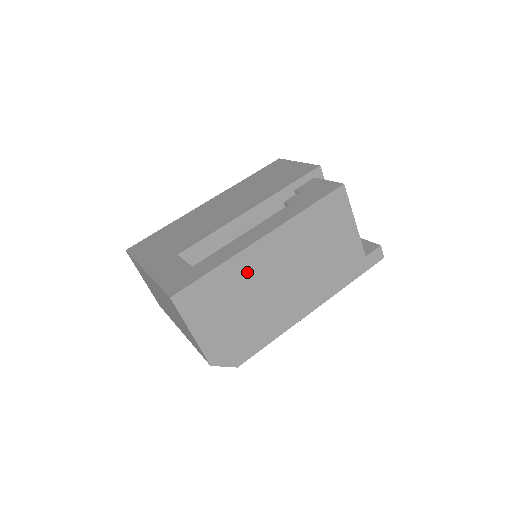
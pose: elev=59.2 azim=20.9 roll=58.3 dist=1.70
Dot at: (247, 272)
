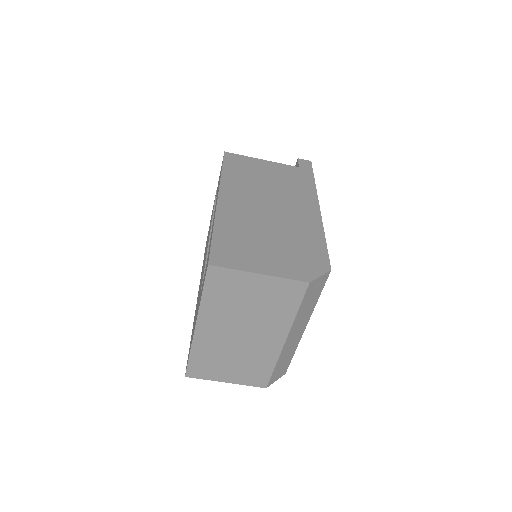
Dot at: (238, 219)
